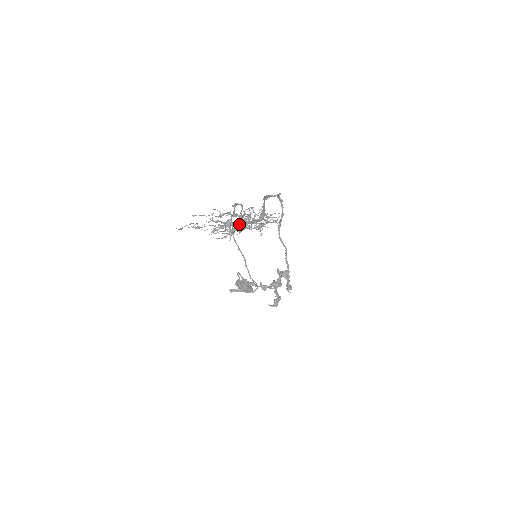
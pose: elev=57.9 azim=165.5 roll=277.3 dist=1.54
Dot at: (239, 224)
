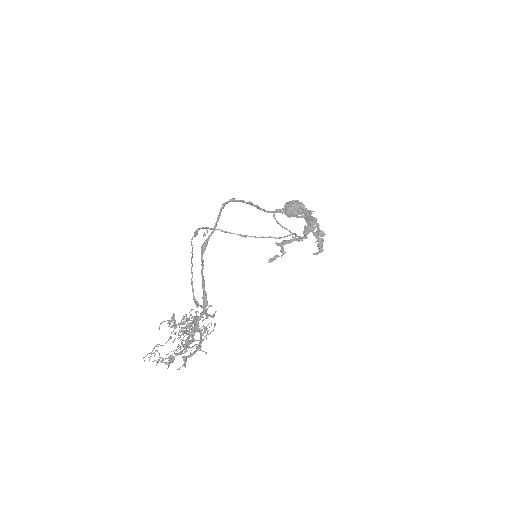
Dot at: (189, 326)
